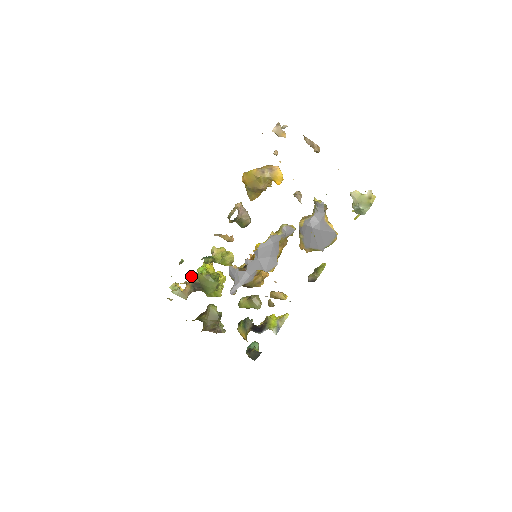
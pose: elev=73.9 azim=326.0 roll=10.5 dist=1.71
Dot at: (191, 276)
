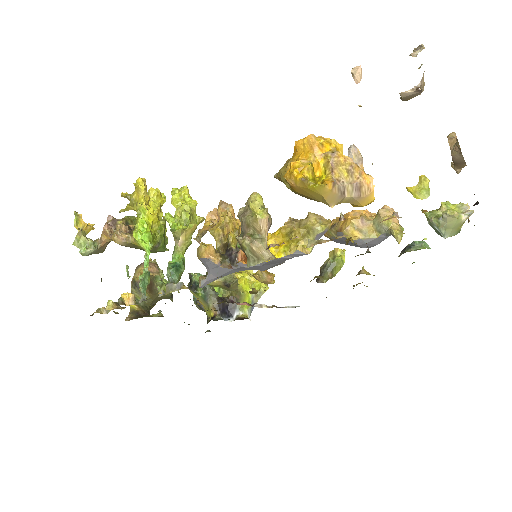
Dot at: (144, 292)
